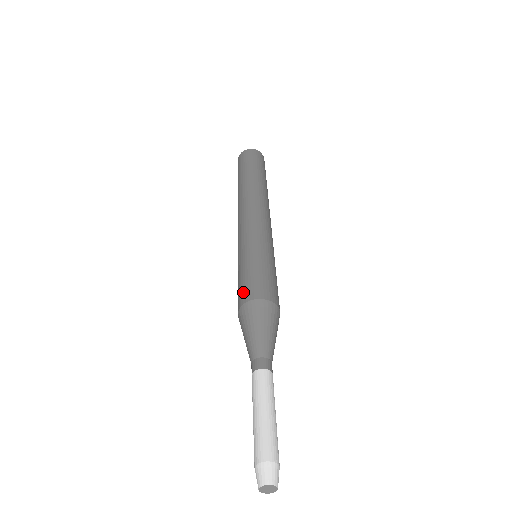
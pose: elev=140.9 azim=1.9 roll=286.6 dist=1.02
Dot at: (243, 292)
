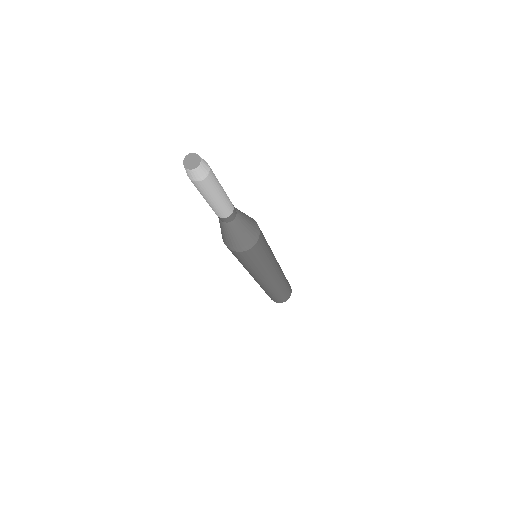
Dot at: occluded
